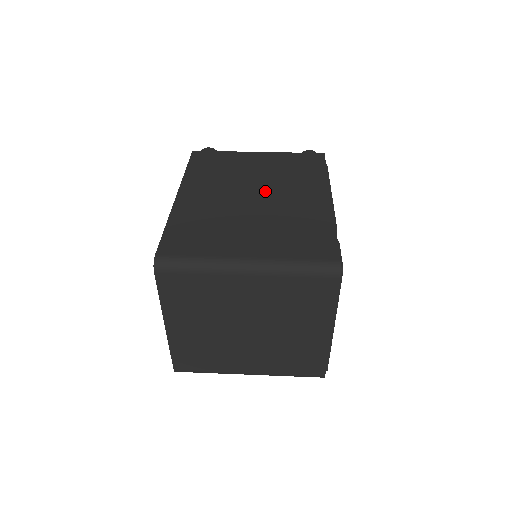
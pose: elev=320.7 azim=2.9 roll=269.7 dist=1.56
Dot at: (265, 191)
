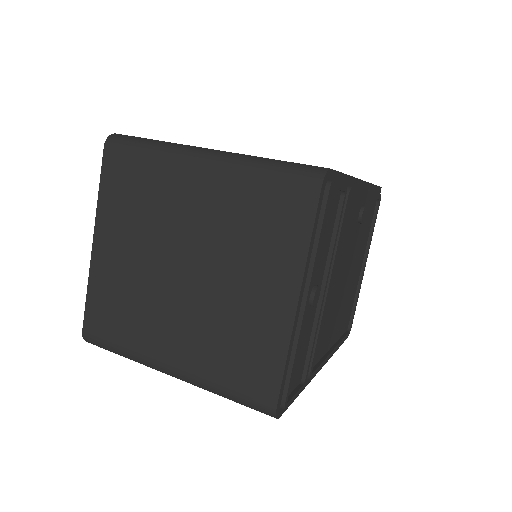
Dot at: occluded
